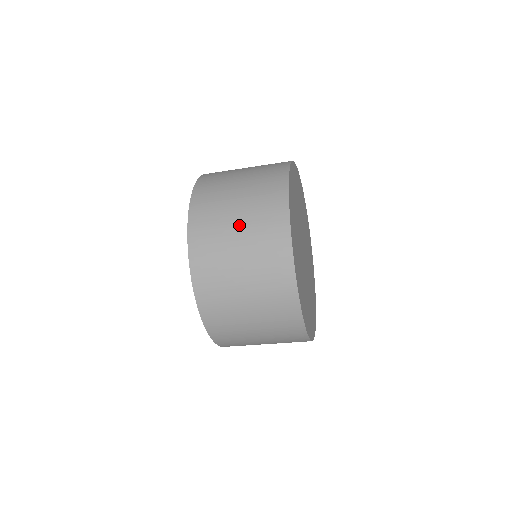
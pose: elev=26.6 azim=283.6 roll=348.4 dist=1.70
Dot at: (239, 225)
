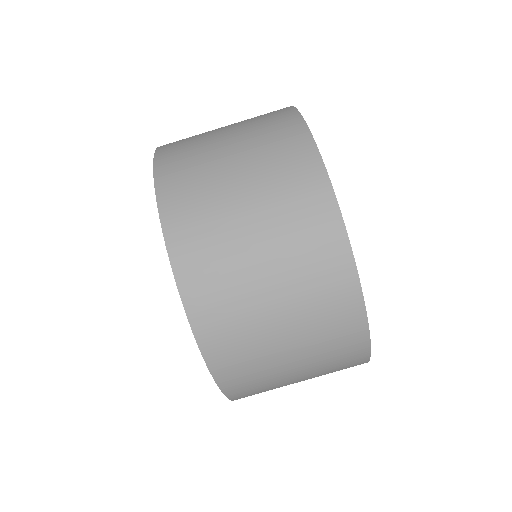
Dot at: (227, 126)
